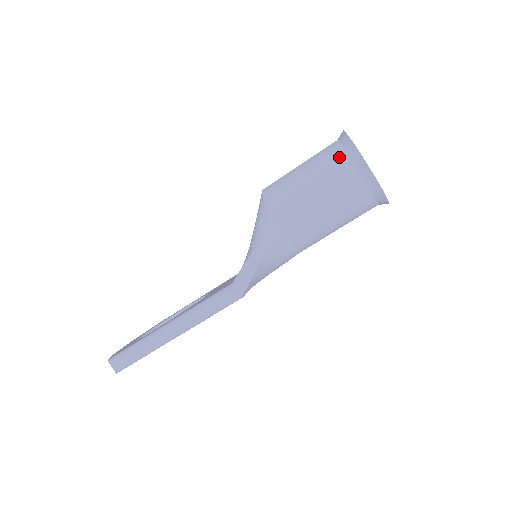
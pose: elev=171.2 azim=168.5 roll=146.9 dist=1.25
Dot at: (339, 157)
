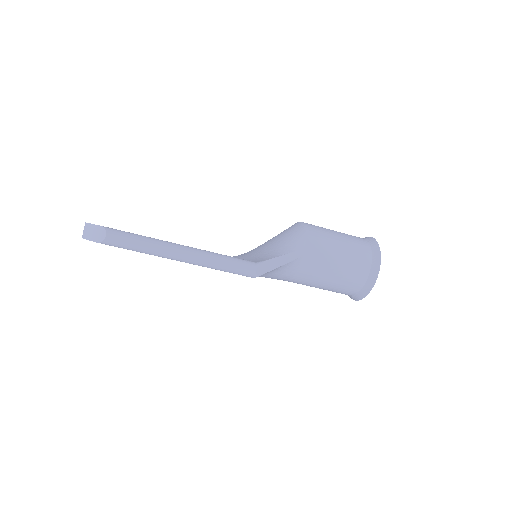
Dot at: (366, 250)
